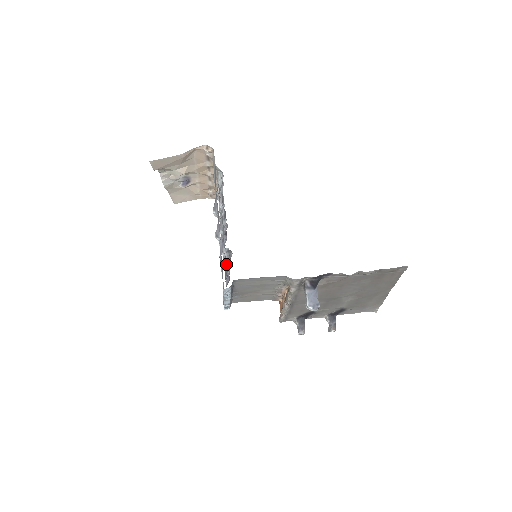
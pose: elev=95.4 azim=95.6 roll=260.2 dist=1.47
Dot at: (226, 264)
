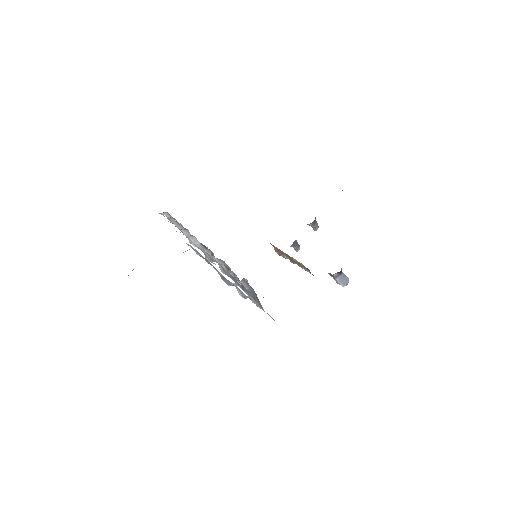
Dot at: (246, 288)
